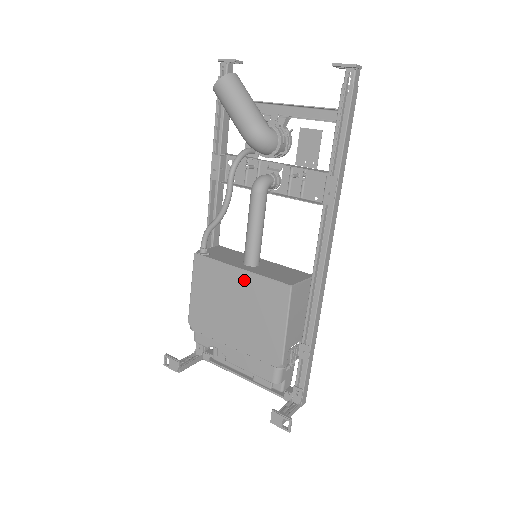
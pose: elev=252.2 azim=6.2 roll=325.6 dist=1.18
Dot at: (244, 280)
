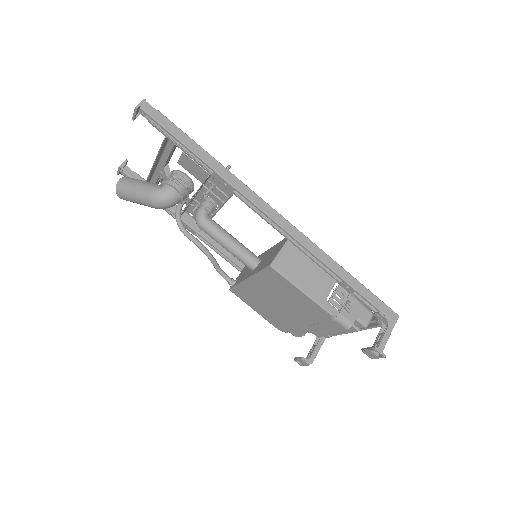
Dot at: (256, 283)
